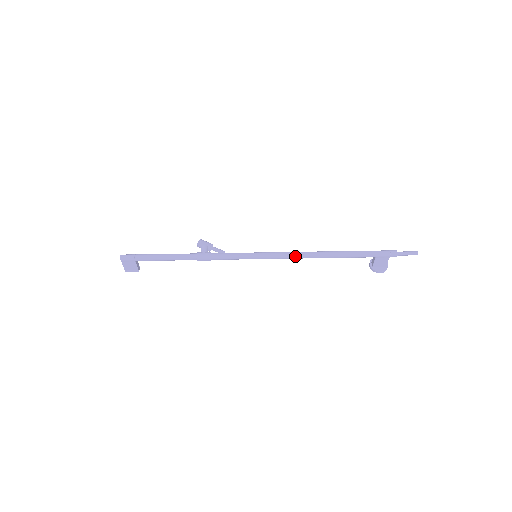
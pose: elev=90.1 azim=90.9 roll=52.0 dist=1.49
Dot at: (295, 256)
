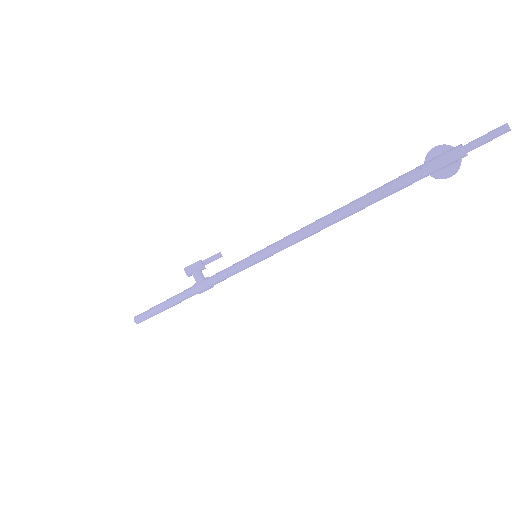
Dot at: (302, 239)
